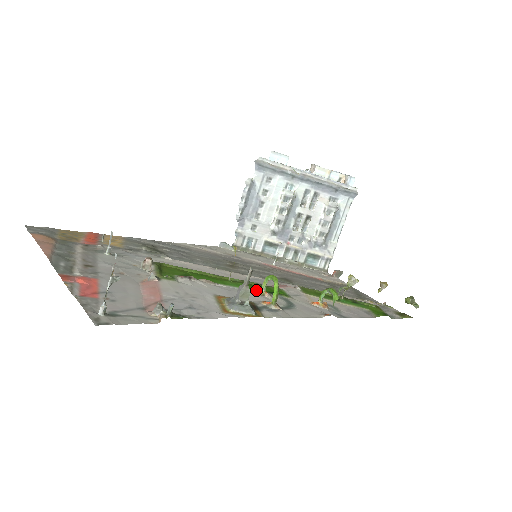
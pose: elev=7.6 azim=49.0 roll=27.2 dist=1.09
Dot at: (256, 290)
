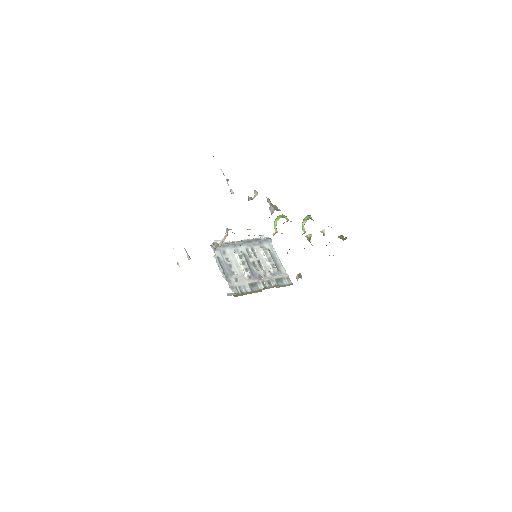
Dot at: (275, 233)
